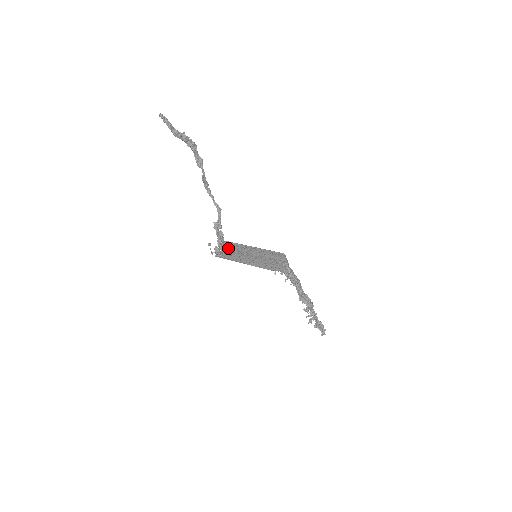
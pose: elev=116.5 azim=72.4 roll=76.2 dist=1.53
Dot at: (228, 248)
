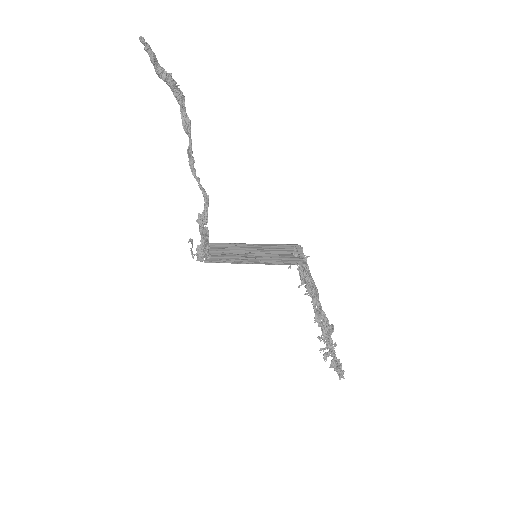
Dot at: (215, 249)
